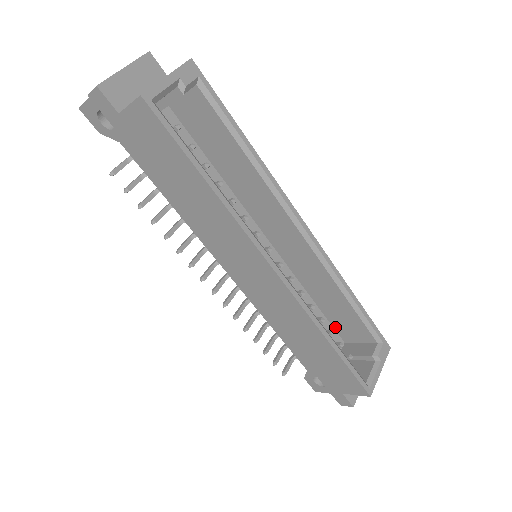
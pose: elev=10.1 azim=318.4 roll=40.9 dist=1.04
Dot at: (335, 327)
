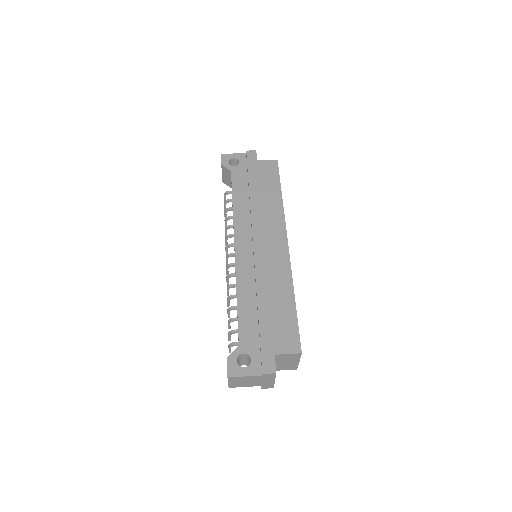
Dot at: occluded
